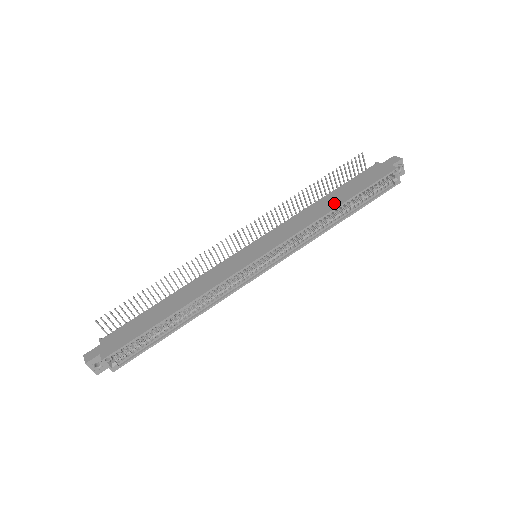
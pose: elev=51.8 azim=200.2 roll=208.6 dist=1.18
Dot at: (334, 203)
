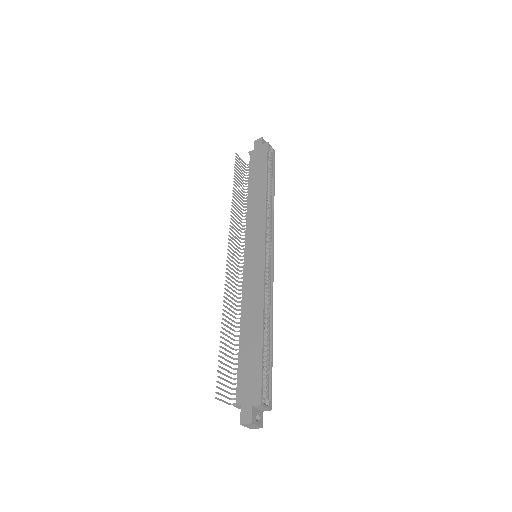
Dot at: (261, 186)
